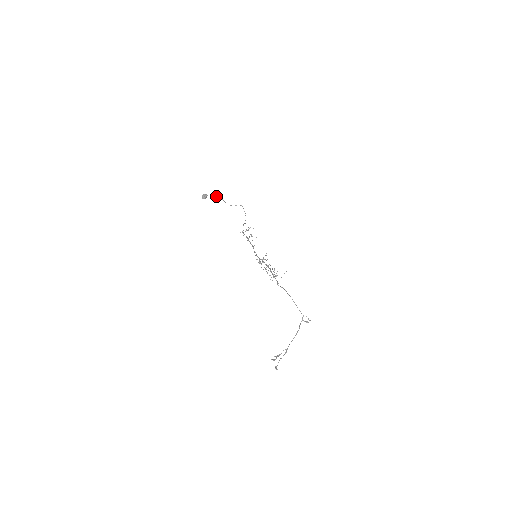
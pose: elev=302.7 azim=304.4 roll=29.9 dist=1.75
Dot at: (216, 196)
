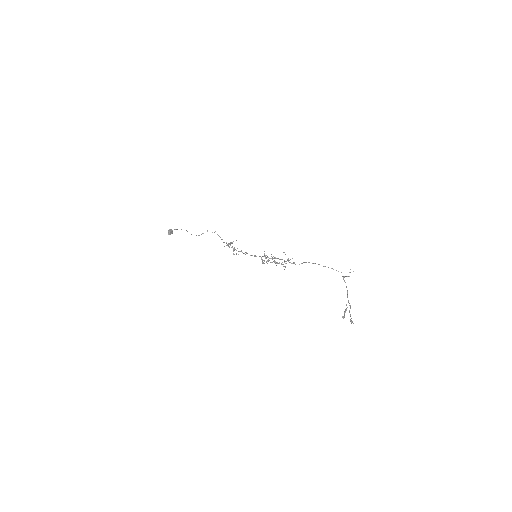
Dot at: (181, 229)
